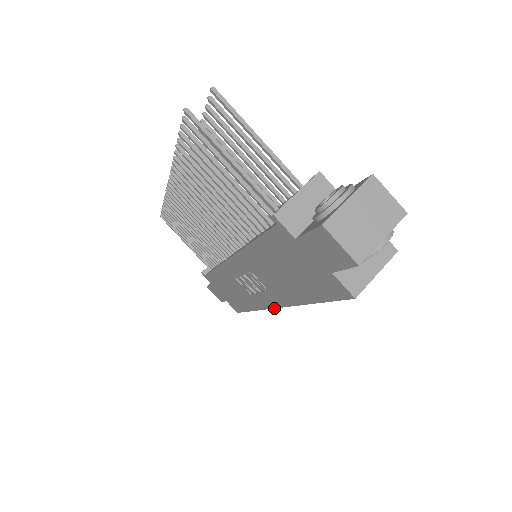
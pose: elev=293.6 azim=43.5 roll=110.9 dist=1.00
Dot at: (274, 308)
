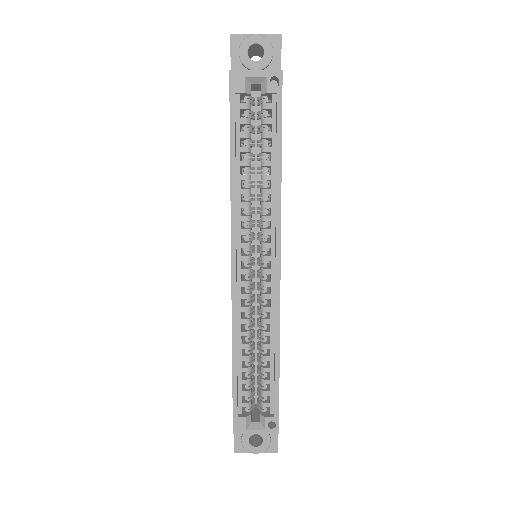
Dot at: (231, 267)
